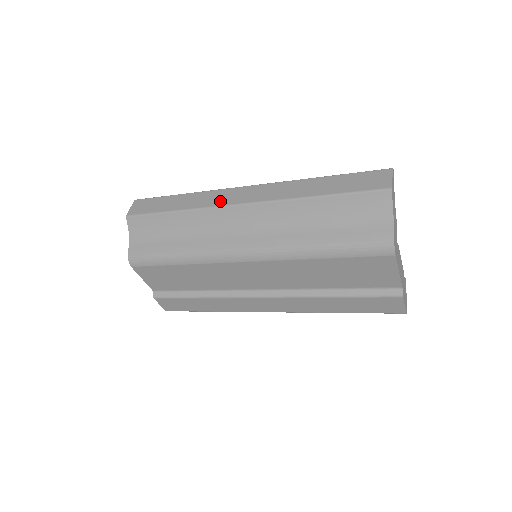
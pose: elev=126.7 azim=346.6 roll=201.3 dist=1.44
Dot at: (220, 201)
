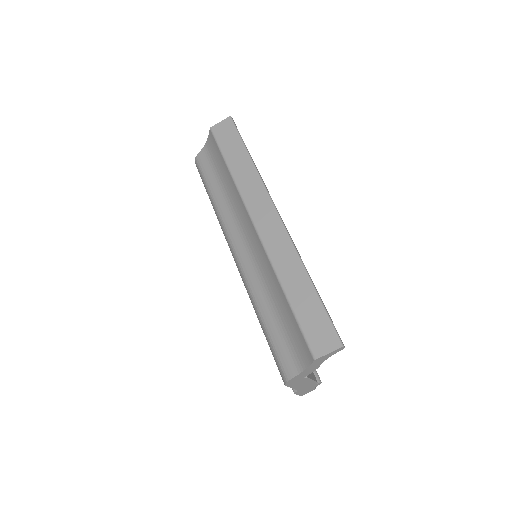
Dot at: (252, 203)
